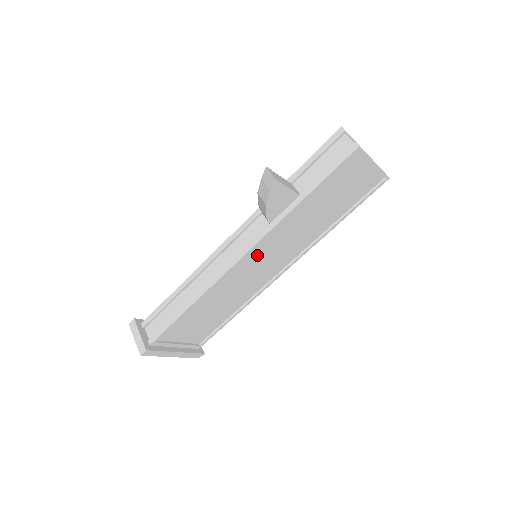
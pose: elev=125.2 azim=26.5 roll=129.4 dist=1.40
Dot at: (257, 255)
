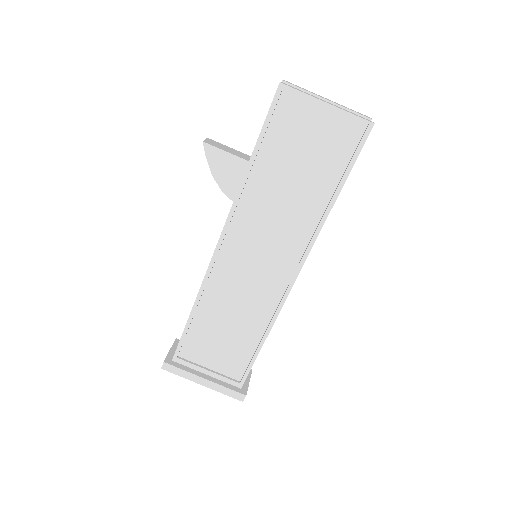
Dot at: (240, 246)
